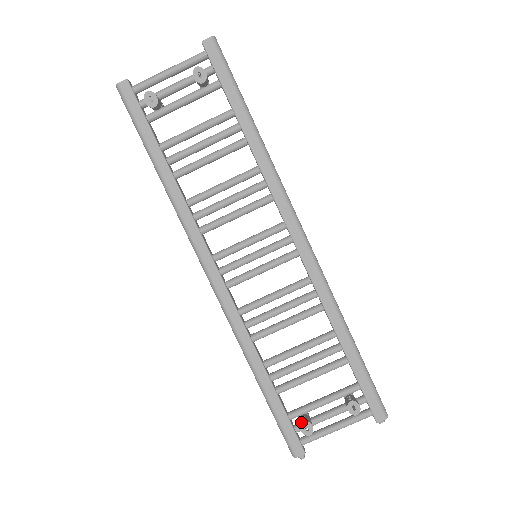
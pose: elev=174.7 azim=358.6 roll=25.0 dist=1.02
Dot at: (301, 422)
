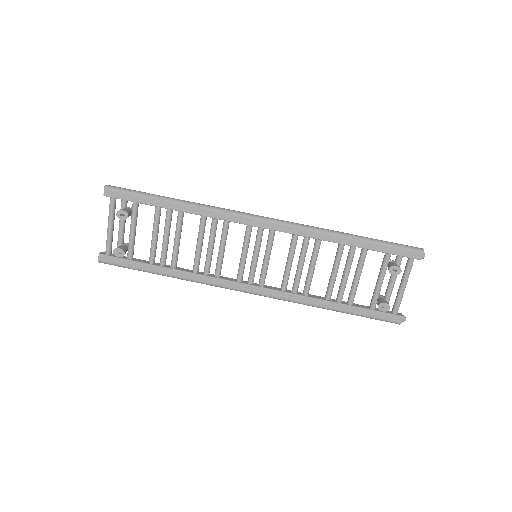
Dot at: occluded
